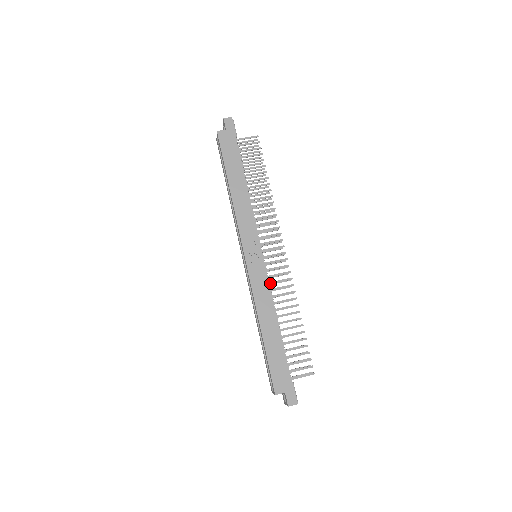
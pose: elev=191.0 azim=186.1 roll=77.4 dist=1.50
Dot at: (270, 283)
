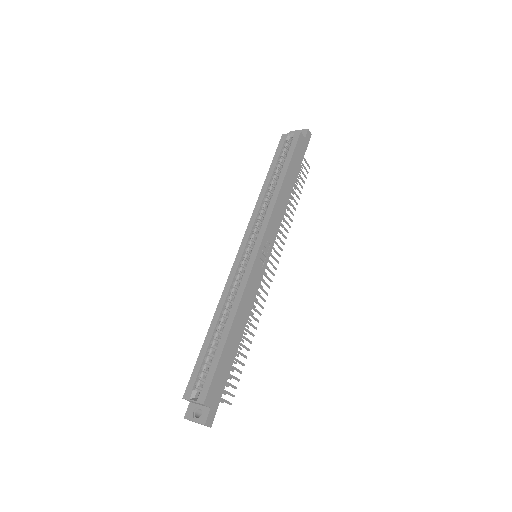
Dot at: occluded
